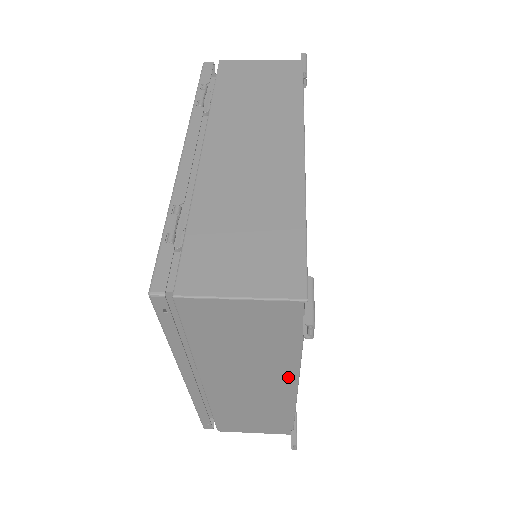
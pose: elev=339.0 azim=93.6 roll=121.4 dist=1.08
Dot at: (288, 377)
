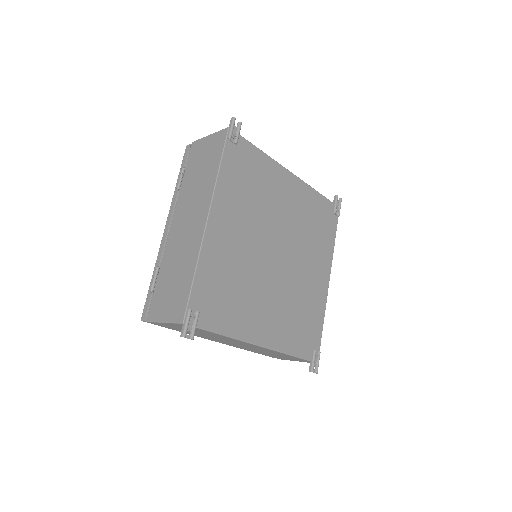
Dot at: (245, 343)
